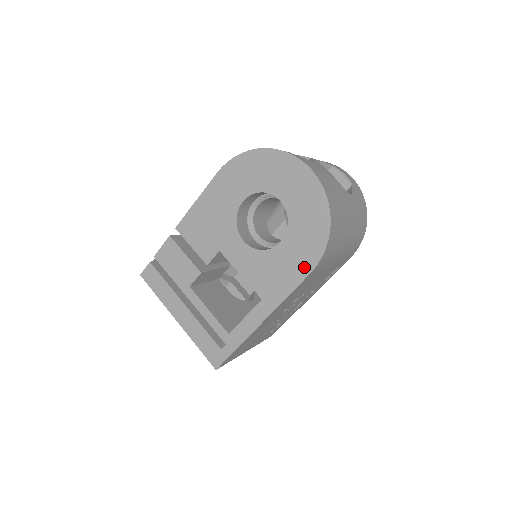
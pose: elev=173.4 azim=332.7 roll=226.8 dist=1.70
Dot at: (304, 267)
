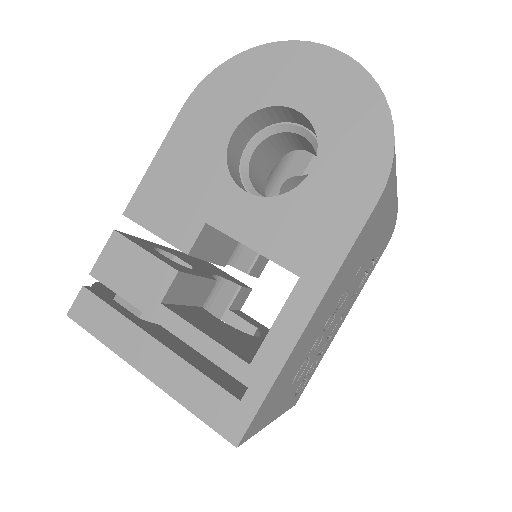
Dot at: (364, 195)
